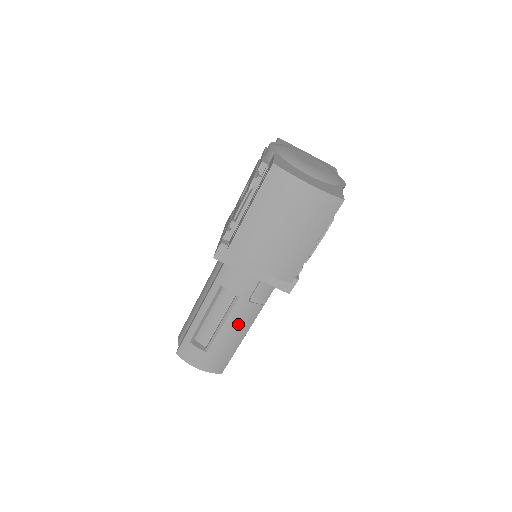
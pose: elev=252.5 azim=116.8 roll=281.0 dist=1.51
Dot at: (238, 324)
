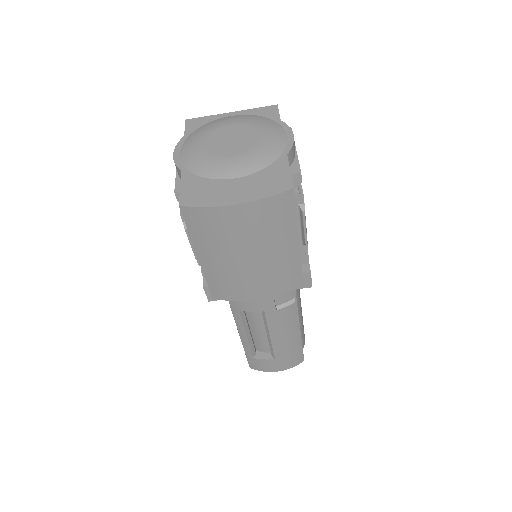
Dot at: (284, 328)
